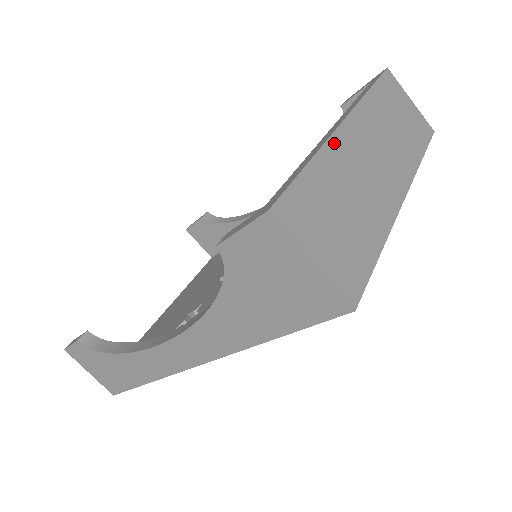
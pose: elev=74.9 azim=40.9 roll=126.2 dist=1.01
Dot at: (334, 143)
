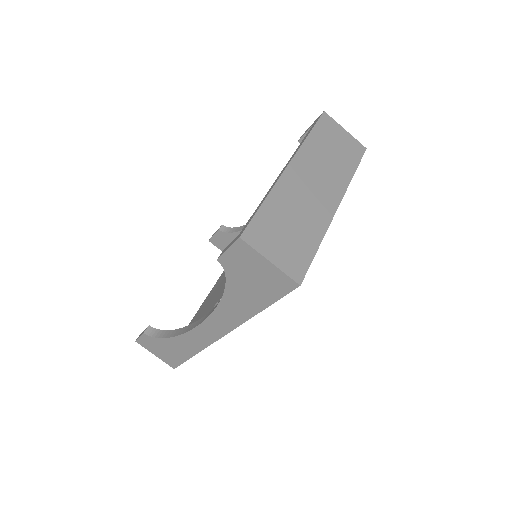
Dot at: (282, 183)
